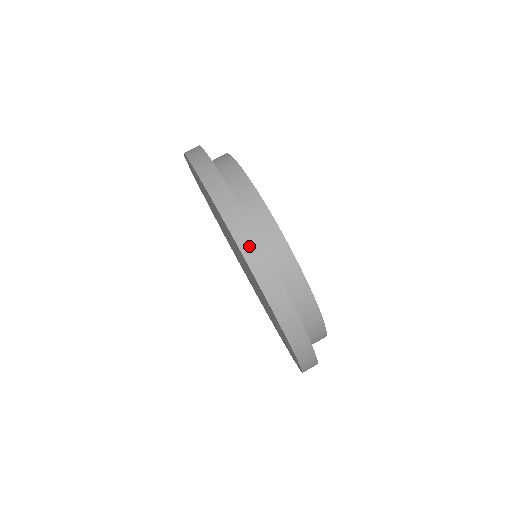
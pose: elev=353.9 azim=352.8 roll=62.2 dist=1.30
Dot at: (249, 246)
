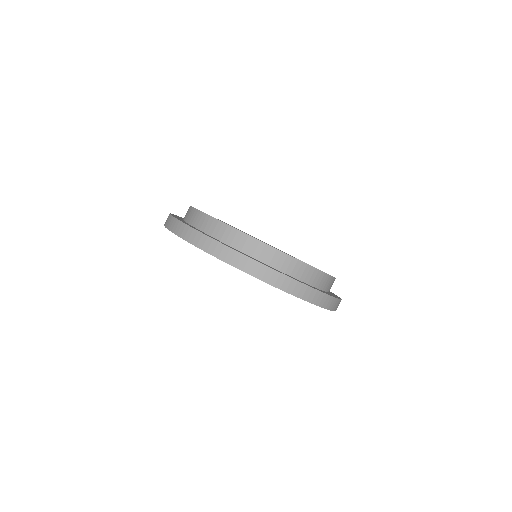
Dot at: (167, 221)
